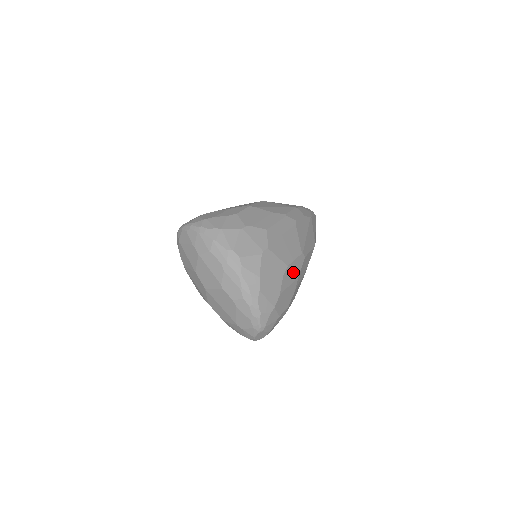
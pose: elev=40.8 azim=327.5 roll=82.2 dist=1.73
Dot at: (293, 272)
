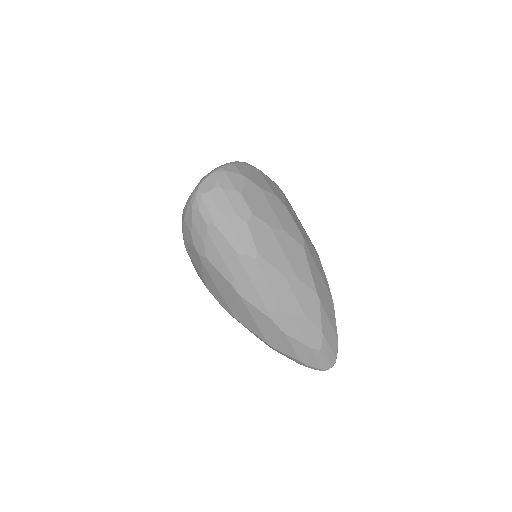
Dot at: (284, 219)
